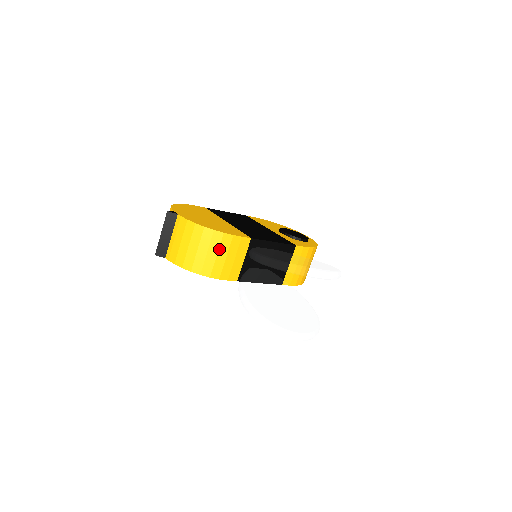
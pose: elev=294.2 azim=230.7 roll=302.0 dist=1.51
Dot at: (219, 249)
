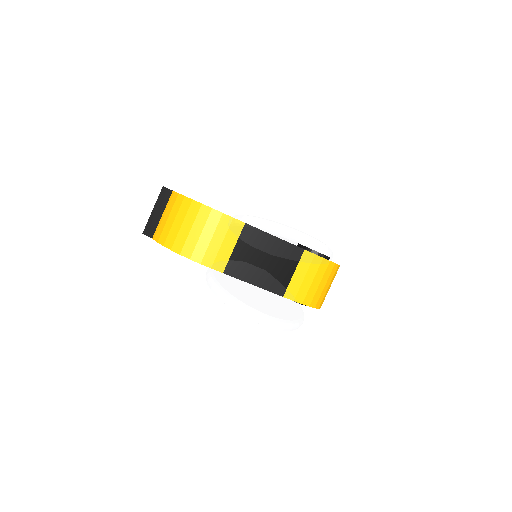
Dot at: (205, 227)
